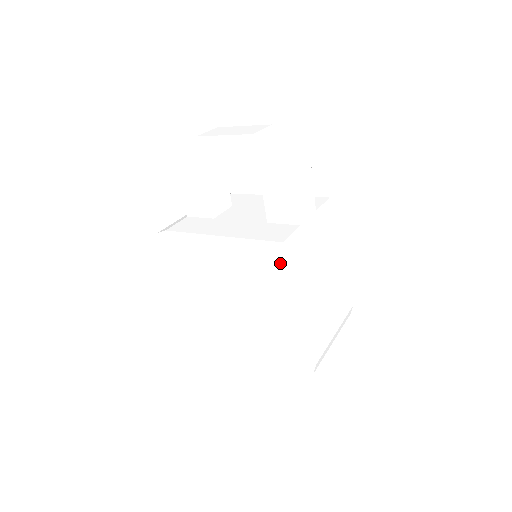
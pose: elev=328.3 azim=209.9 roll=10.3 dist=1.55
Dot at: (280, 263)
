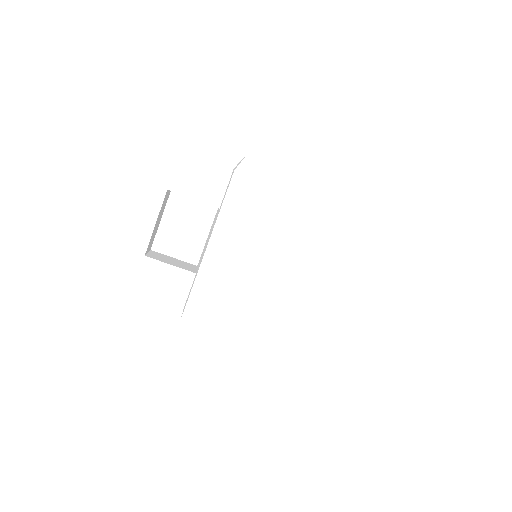
Dot at: (256, 186)
